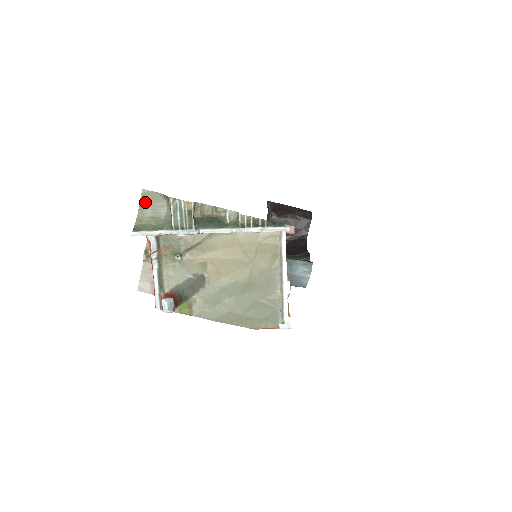
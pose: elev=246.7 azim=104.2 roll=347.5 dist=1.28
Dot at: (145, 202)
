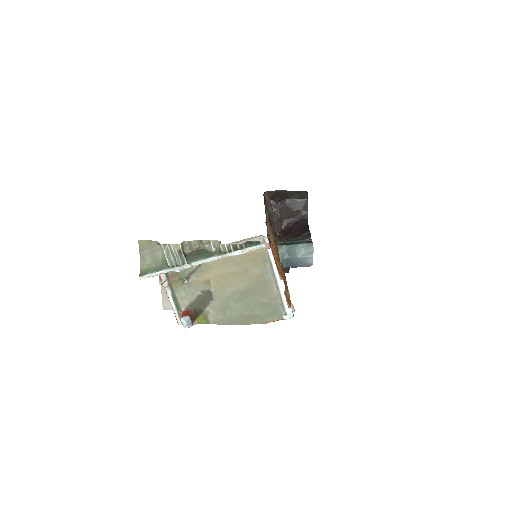
Dot at: (143, 250)
